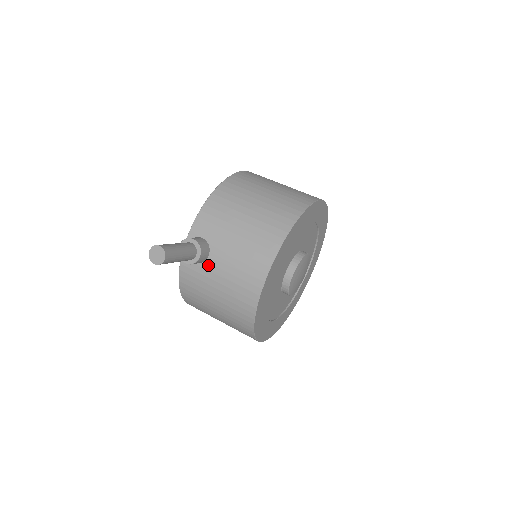
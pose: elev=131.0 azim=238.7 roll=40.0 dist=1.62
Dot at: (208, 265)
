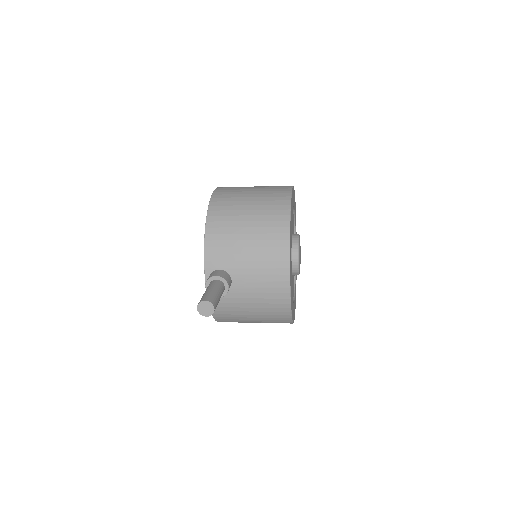
Dot at: (234, 289)
